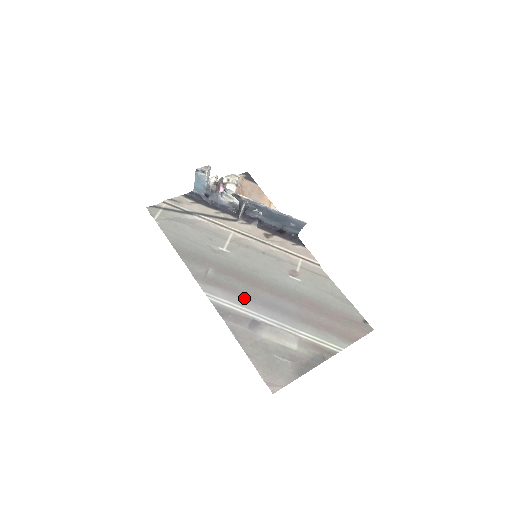
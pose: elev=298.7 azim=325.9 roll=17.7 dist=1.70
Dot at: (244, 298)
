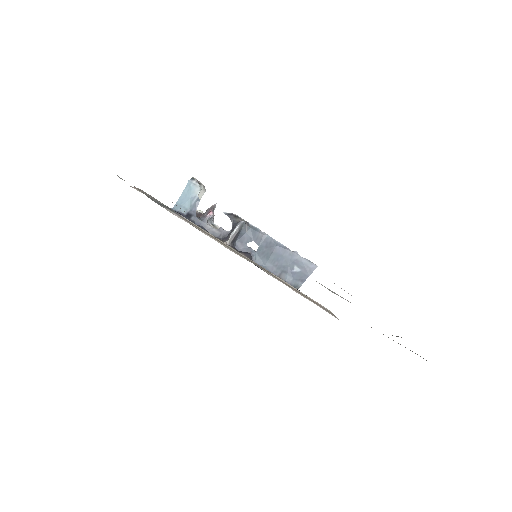
Dot at: occluded
